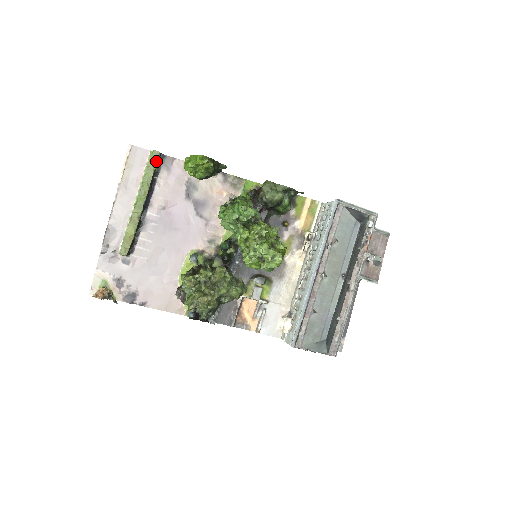
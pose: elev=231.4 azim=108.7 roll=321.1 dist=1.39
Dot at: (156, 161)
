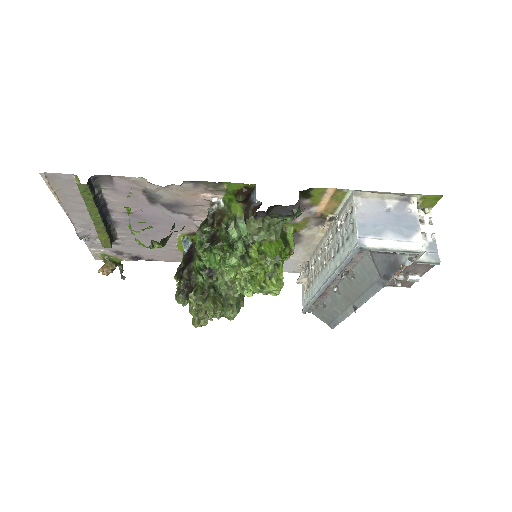
Dot at: (88, 191)
